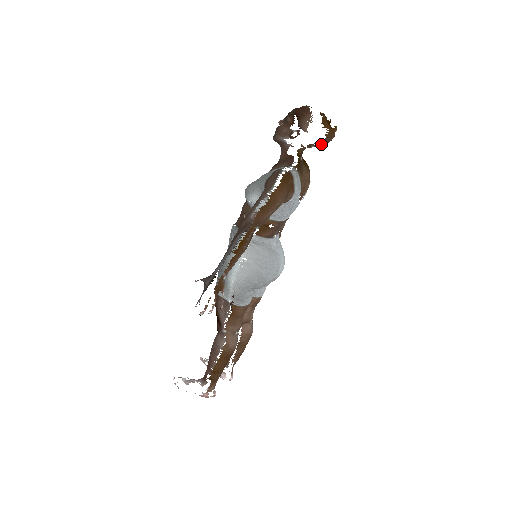
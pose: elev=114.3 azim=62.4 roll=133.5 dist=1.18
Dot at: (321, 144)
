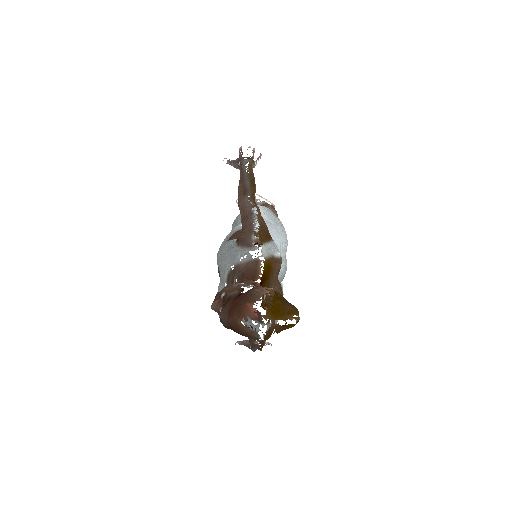
Dot at: occluded
